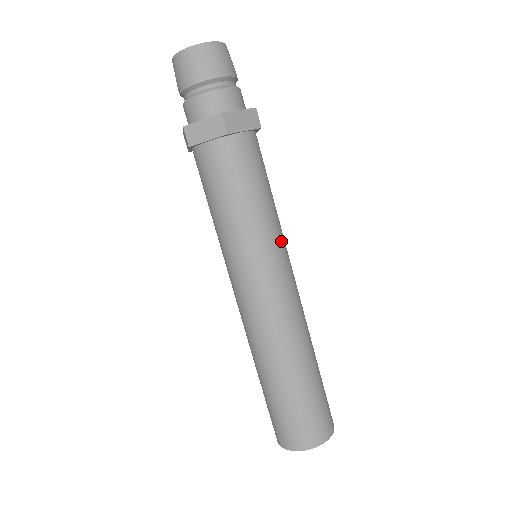
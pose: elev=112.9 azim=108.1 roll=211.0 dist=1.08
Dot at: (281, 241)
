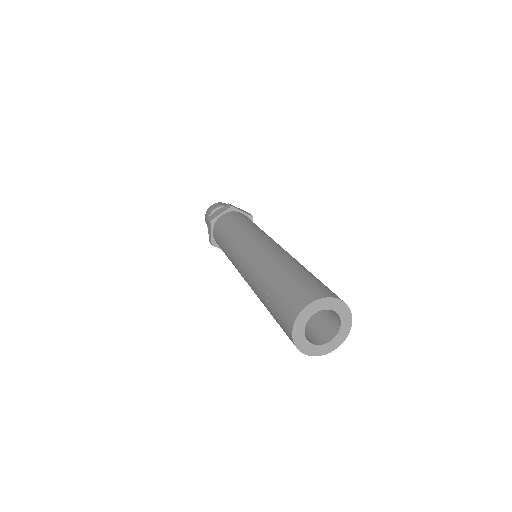
Dot at: occluded
